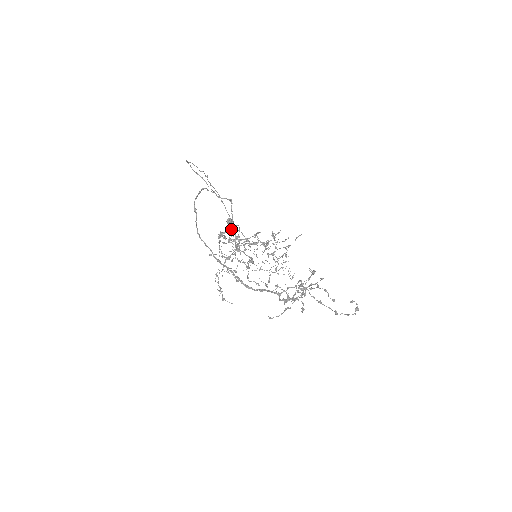
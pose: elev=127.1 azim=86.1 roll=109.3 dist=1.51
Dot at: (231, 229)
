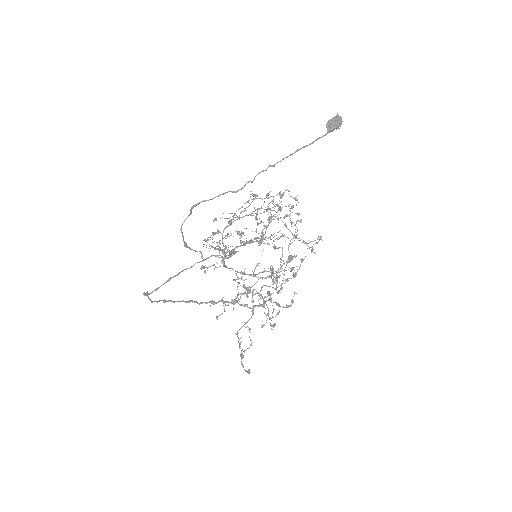
Dot at: occluded
